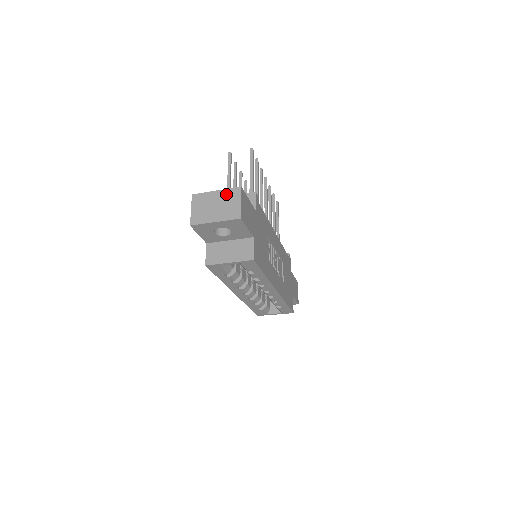
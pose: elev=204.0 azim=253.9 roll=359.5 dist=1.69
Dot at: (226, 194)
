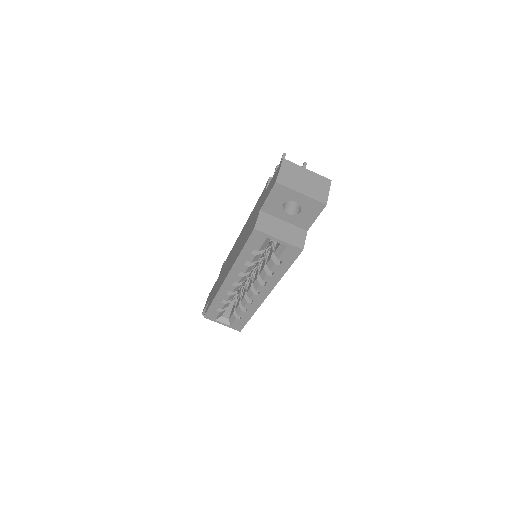
Dot at: (316, 177)
